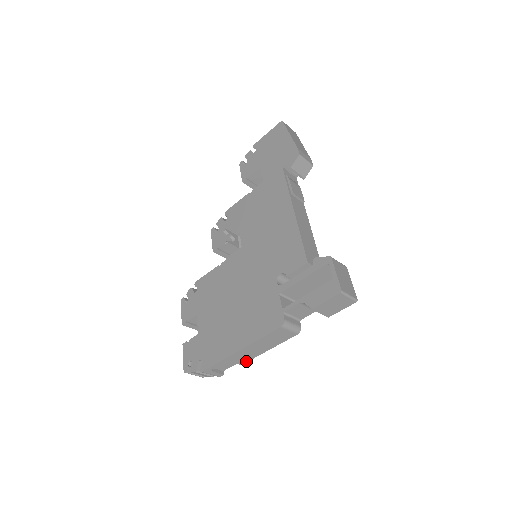
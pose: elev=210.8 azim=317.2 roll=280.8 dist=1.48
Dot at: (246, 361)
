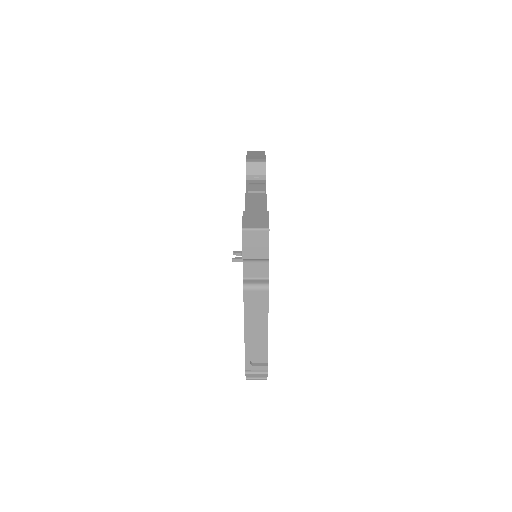
Dot at: (266, 341)
